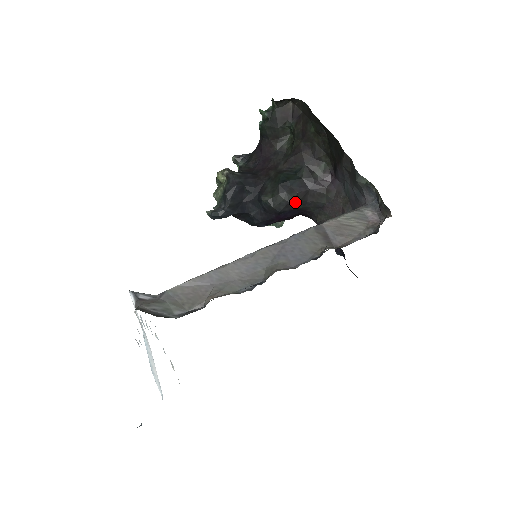
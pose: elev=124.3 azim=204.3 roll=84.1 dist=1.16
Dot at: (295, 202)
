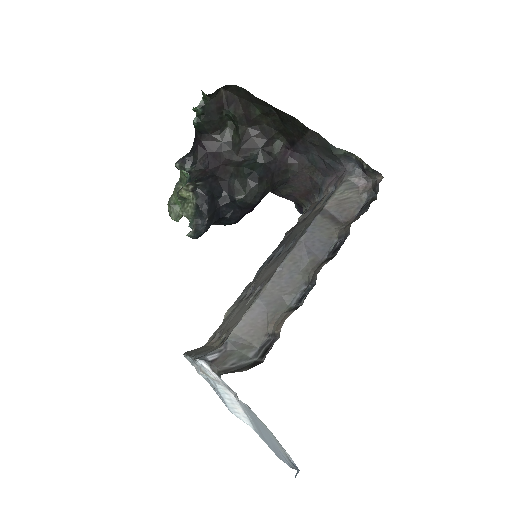
Dot at: (267, 189)
